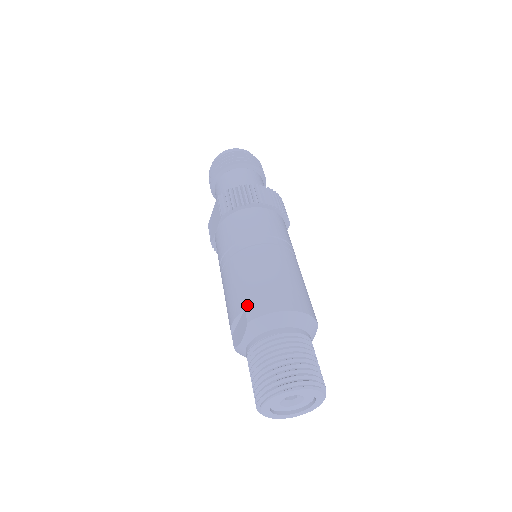
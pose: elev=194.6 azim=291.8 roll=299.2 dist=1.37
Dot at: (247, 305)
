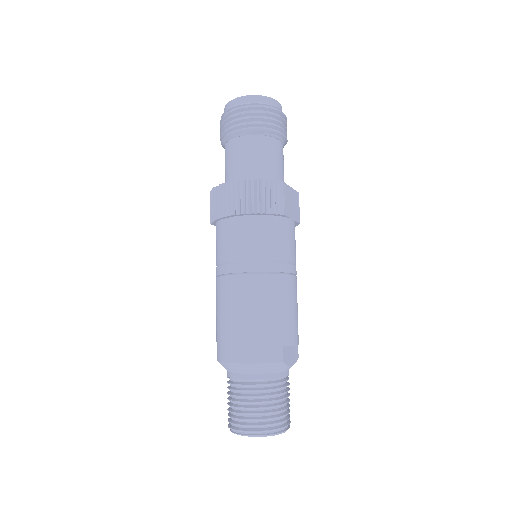
Dot at: occluded
